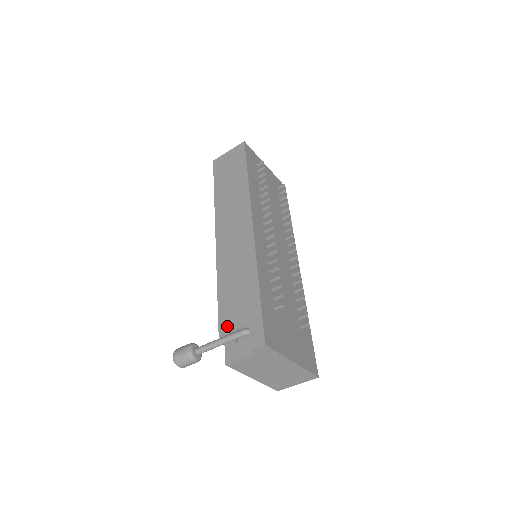
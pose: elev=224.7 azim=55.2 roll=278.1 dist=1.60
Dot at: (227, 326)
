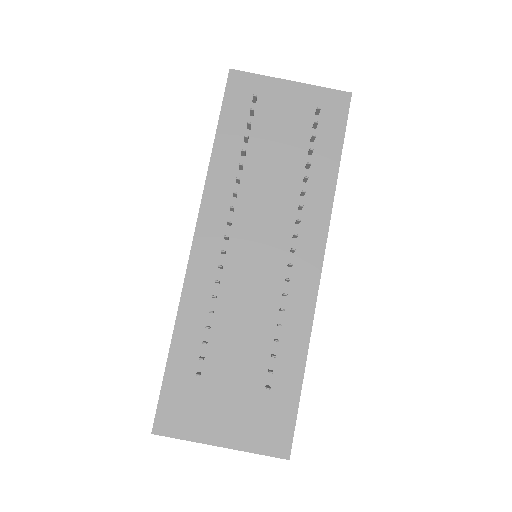
Dot at: occluded
